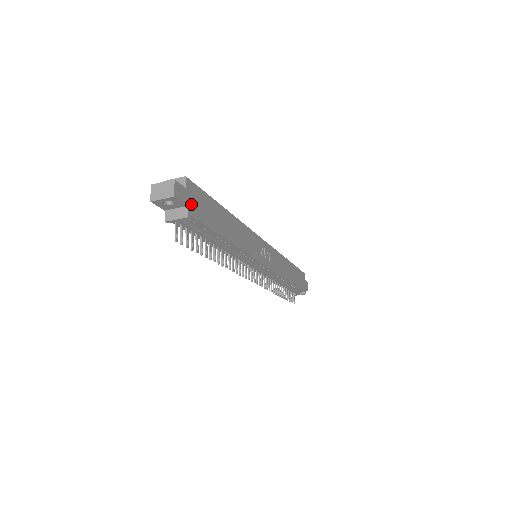
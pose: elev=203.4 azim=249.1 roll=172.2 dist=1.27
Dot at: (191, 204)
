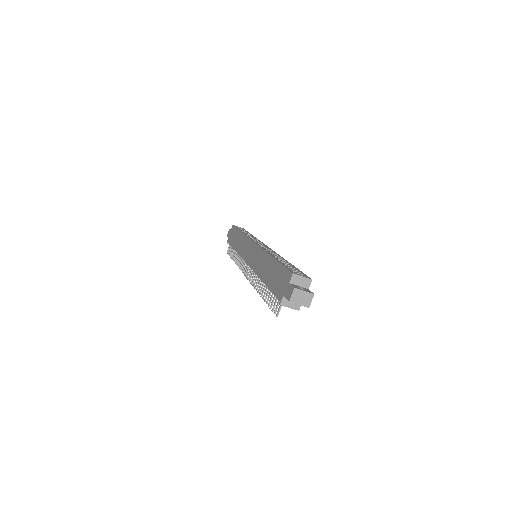
Dot at: occluded
